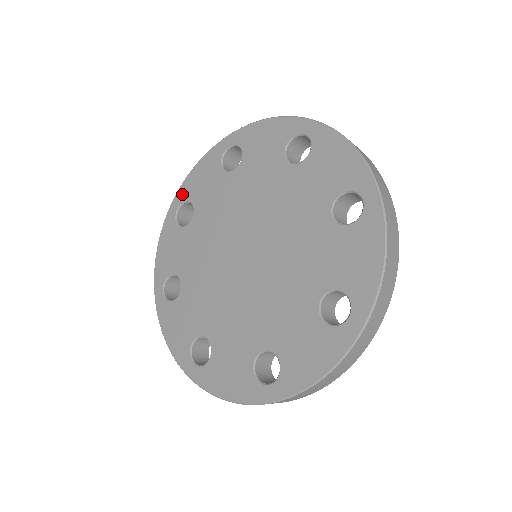
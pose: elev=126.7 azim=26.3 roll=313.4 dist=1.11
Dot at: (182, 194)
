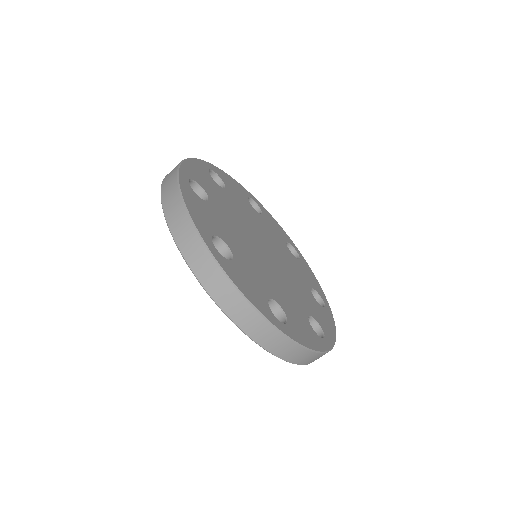
Dot at: occluded
